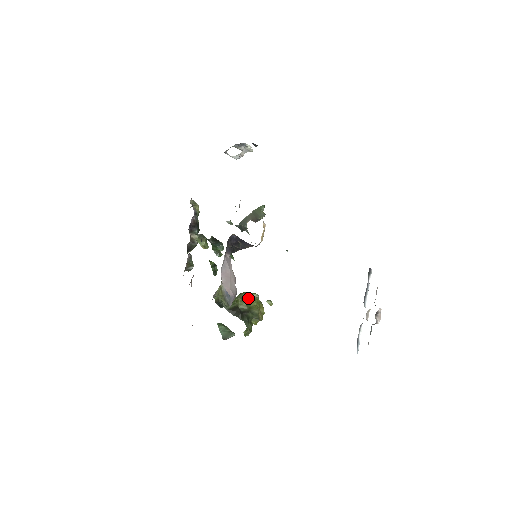
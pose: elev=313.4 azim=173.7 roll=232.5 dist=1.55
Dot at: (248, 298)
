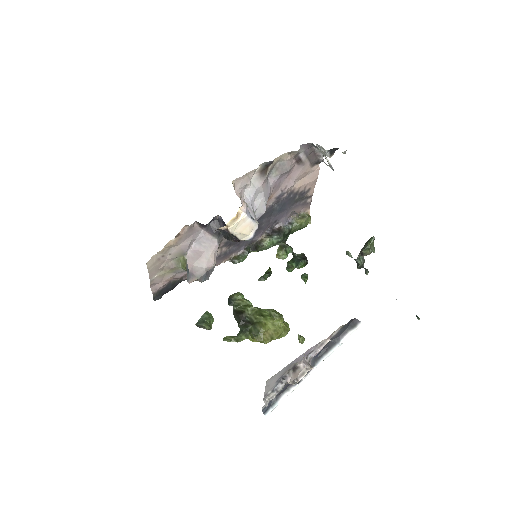
Dot at: (266, 313)
